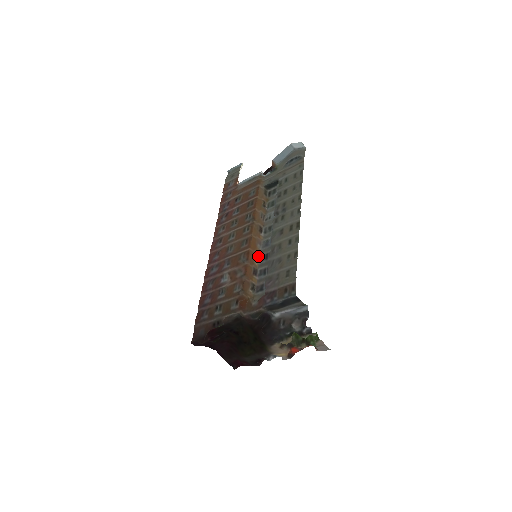
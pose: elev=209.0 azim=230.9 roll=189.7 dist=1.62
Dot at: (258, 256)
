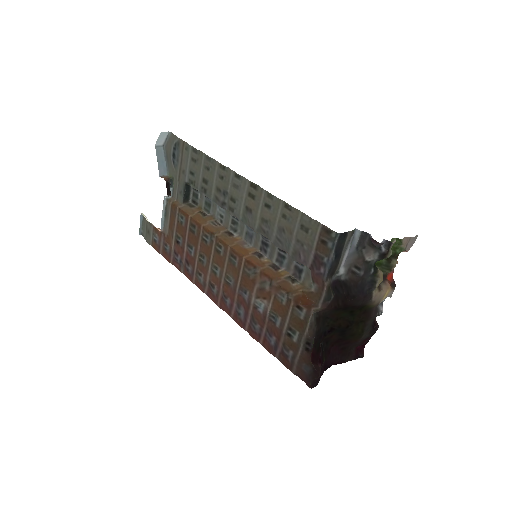
Dot at: (258, 253)
